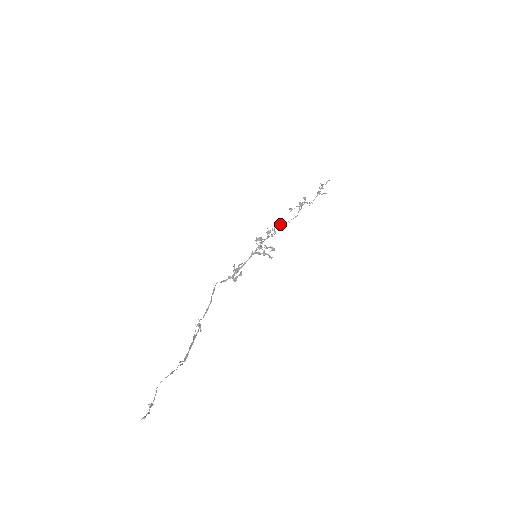
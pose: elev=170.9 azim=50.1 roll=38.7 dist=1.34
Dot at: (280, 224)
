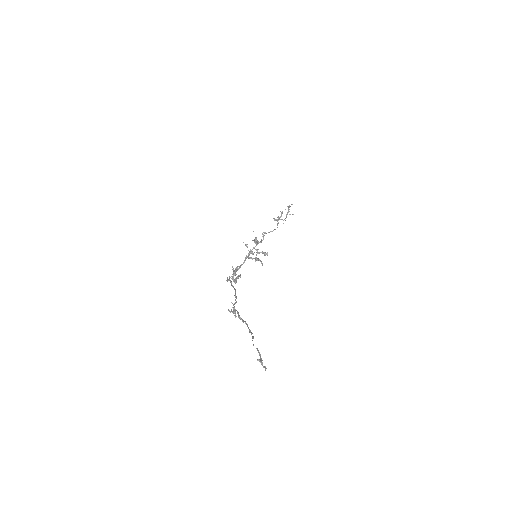
Dot at: occluded
